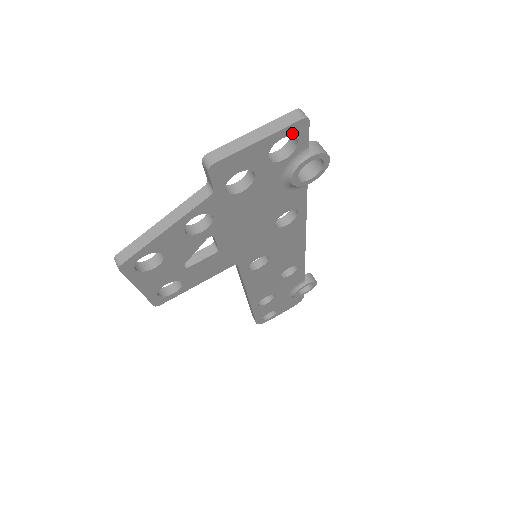
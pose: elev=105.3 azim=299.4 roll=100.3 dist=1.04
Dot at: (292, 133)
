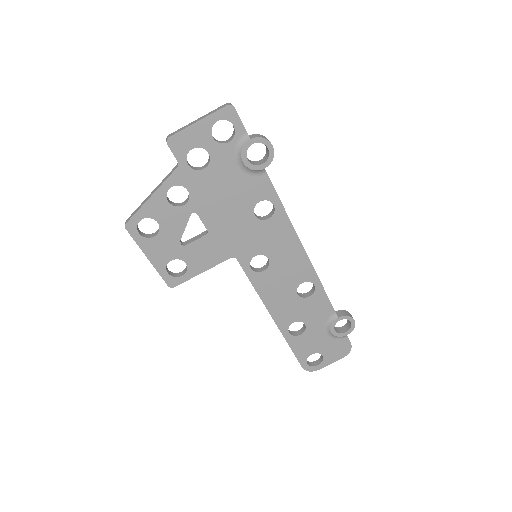
Dot at: (224, 117)
